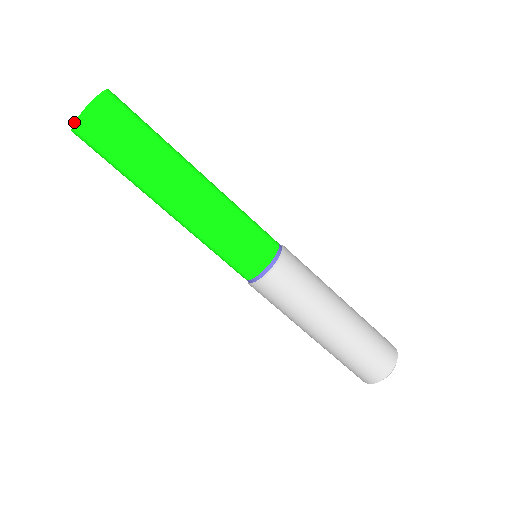
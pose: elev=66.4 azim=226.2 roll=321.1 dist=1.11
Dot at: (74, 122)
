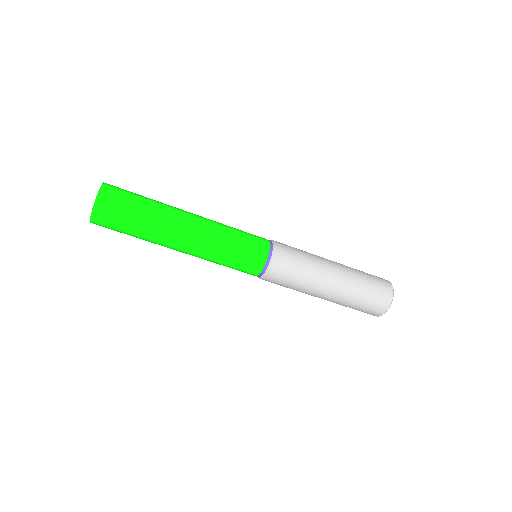
Dot at: occluded
